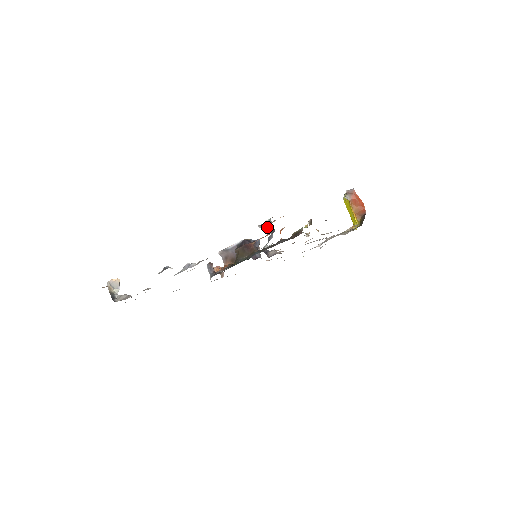
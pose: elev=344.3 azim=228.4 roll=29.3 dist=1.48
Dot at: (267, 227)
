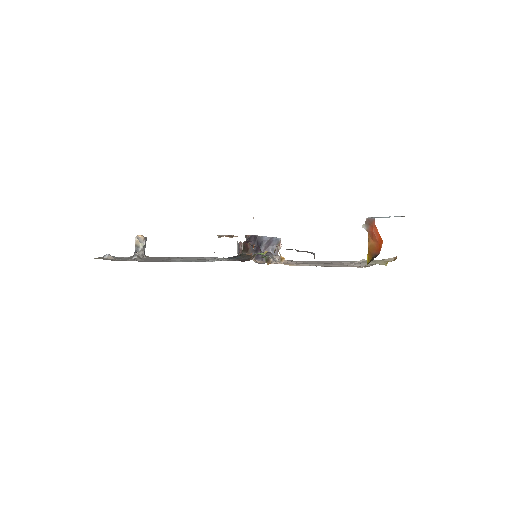
Dot at: occluded
